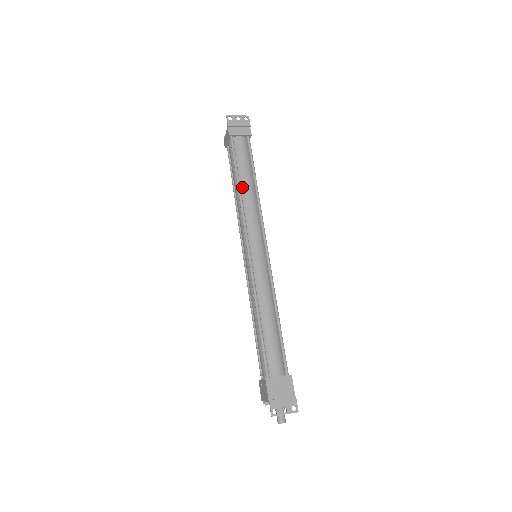
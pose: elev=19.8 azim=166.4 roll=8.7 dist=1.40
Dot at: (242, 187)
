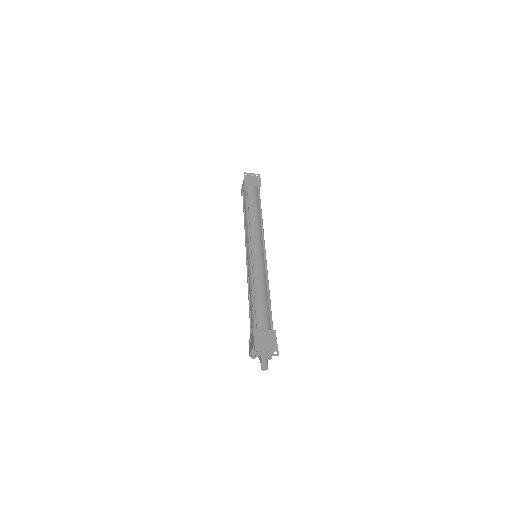
Dot at: (250, 212)
